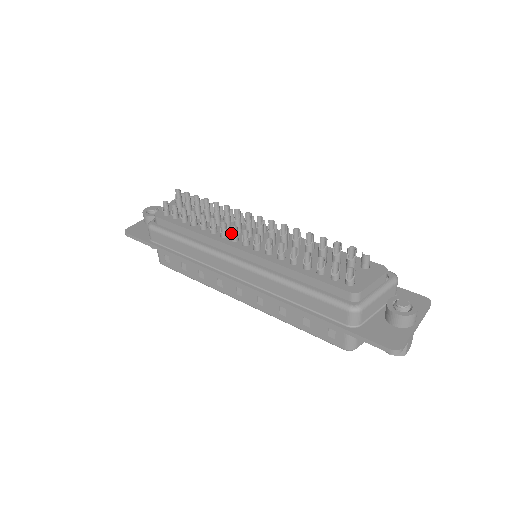
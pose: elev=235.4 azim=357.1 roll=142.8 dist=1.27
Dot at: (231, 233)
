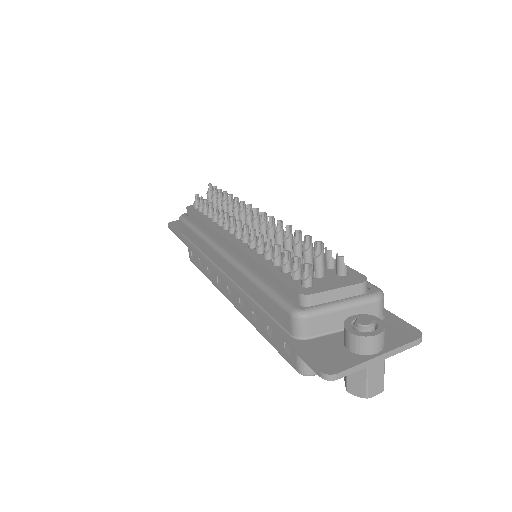
Dot at: (229, 224)
